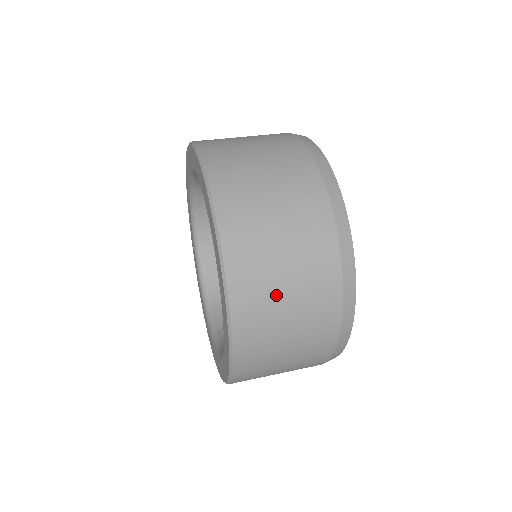
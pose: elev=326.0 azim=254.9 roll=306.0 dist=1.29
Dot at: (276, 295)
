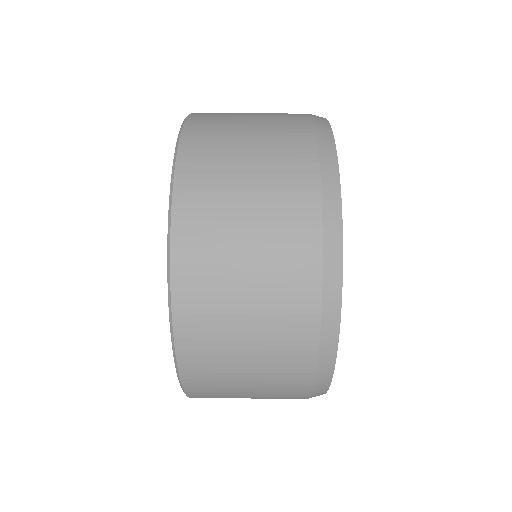
Dot at: (235, 394)
